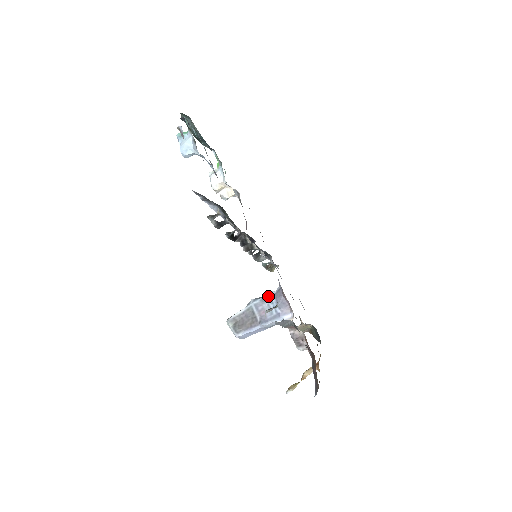
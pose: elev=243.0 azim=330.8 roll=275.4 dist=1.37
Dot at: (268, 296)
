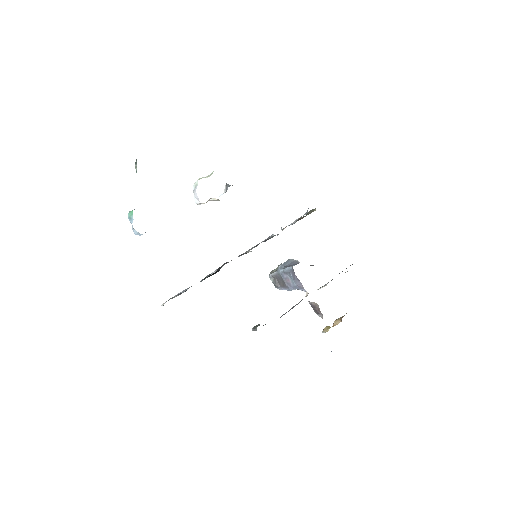
Dot at: (287, 270)
